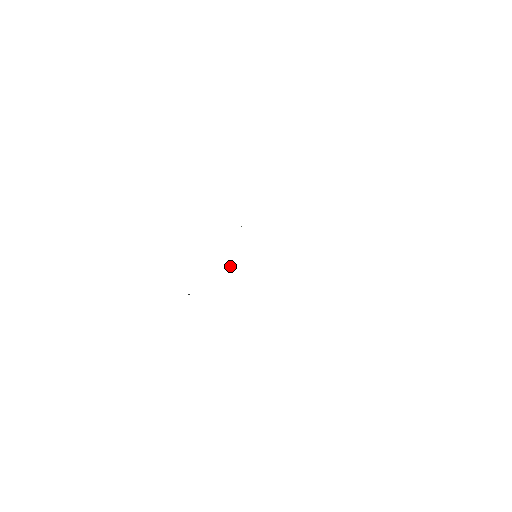
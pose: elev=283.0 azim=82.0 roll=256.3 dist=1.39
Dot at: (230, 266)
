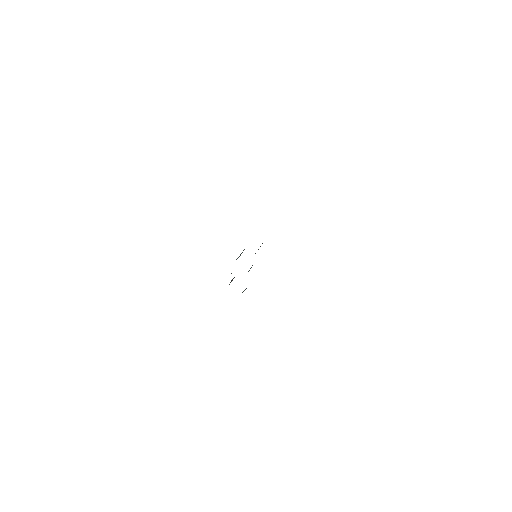
Dot at: (249, 270)
